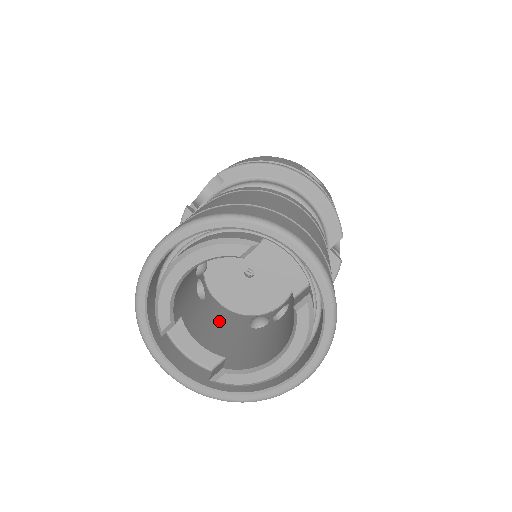
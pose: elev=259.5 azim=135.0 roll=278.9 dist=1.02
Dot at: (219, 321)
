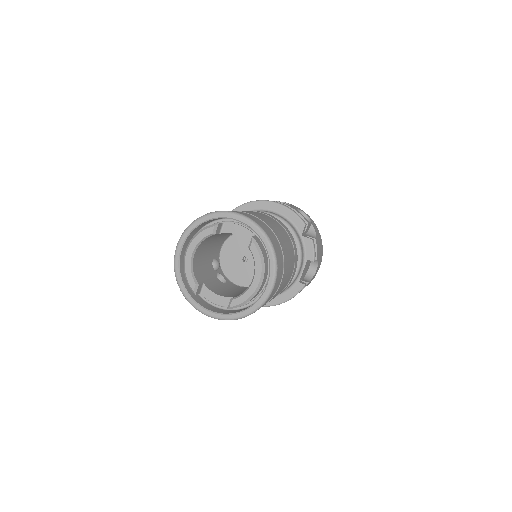
Dot at: (236, 290)
